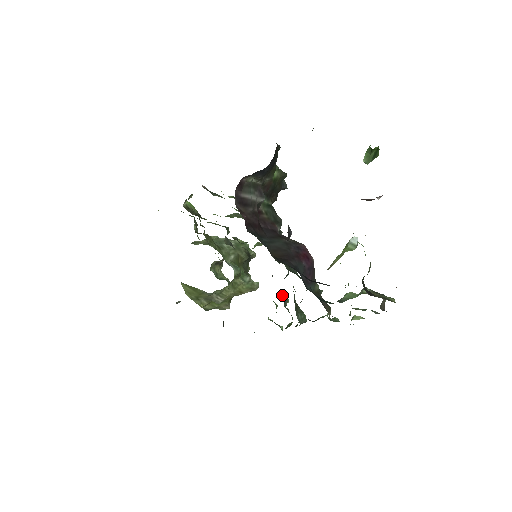
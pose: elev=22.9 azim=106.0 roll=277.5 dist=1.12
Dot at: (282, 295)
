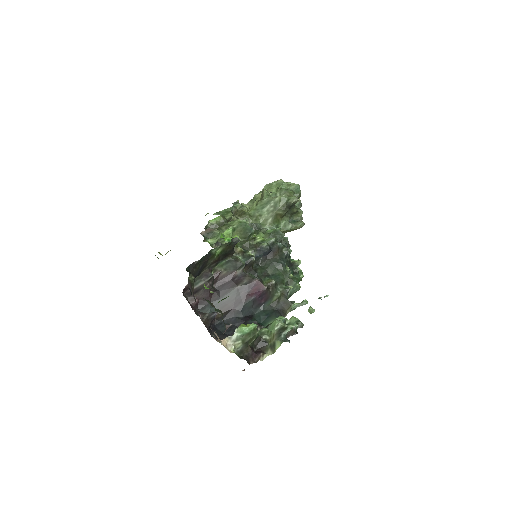
Dot at: occluded
